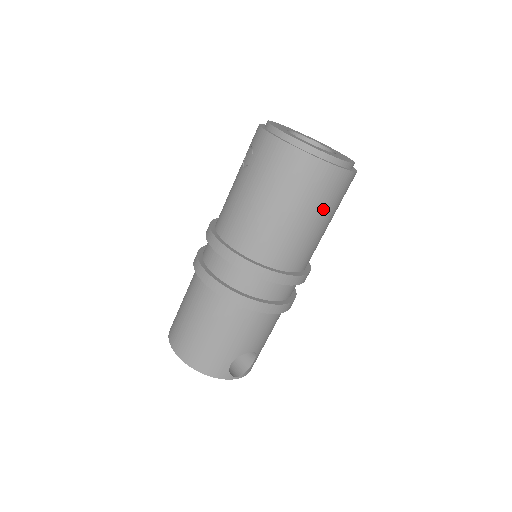
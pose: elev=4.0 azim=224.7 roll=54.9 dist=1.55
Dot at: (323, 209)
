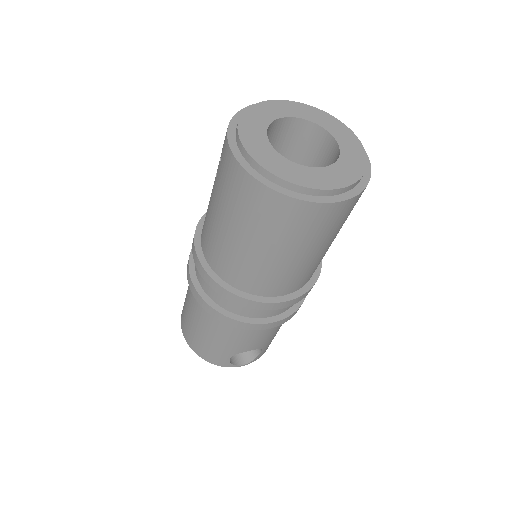
Dot at: (306, 243)
